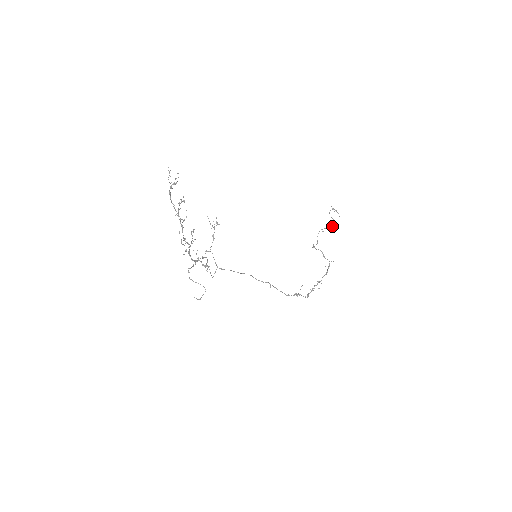
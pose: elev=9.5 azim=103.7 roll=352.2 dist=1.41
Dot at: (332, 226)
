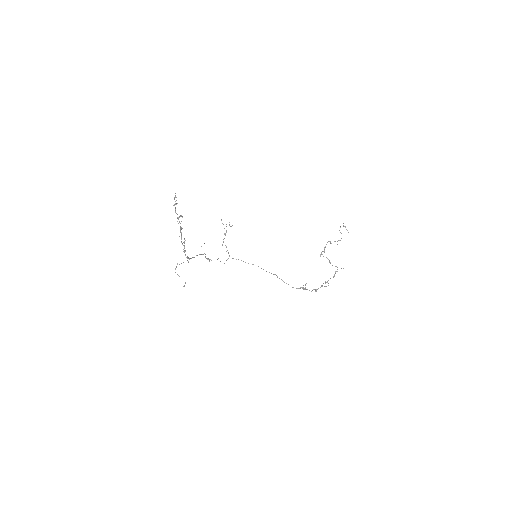
Dot at: (339, 240)
